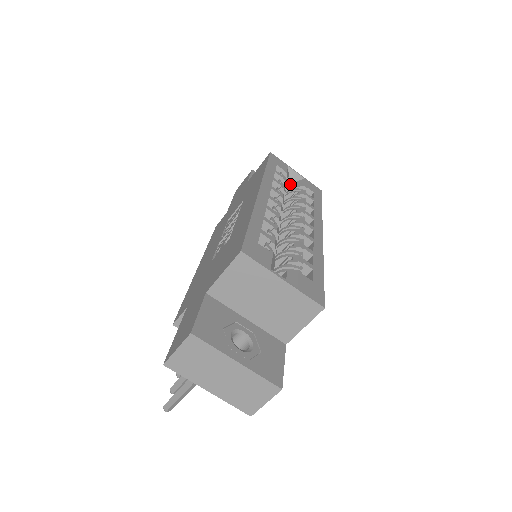
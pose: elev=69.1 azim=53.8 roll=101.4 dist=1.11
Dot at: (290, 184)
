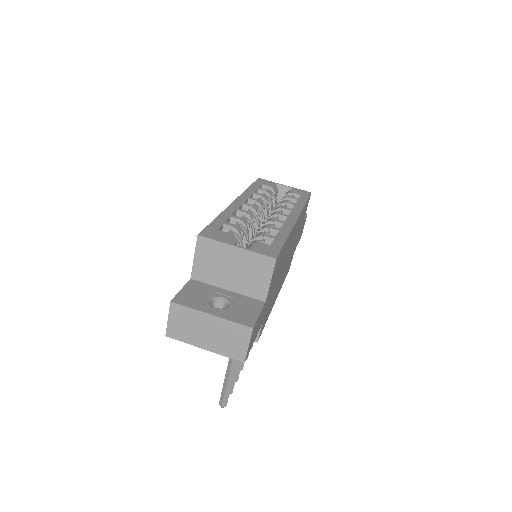
Dot at: (282, 197)
